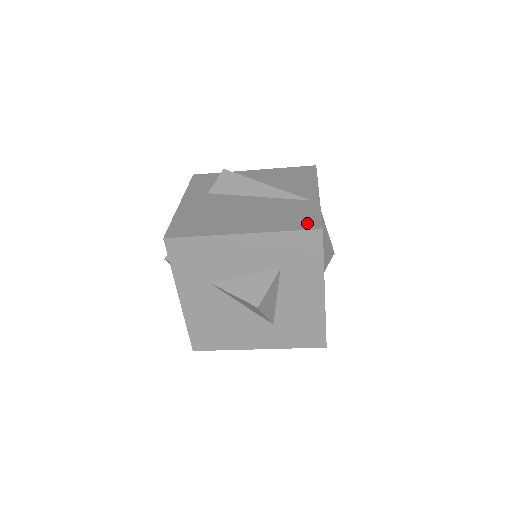
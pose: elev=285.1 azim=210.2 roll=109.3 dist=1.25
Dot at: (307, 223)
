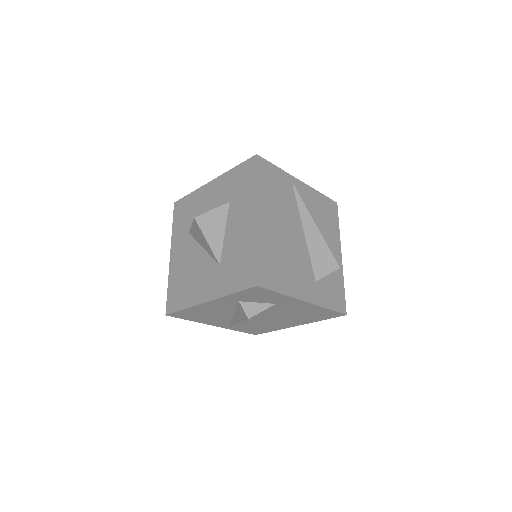
Dot at: occluded
